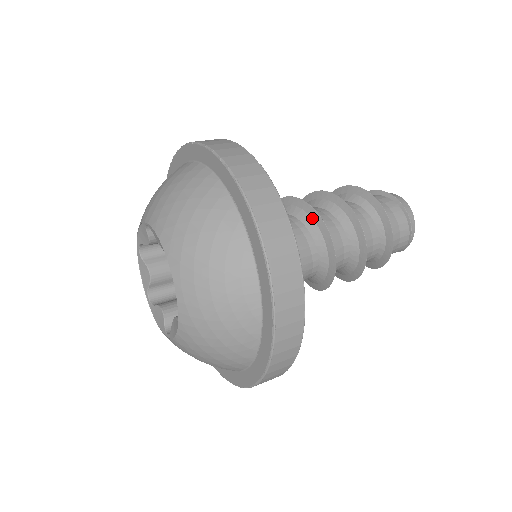
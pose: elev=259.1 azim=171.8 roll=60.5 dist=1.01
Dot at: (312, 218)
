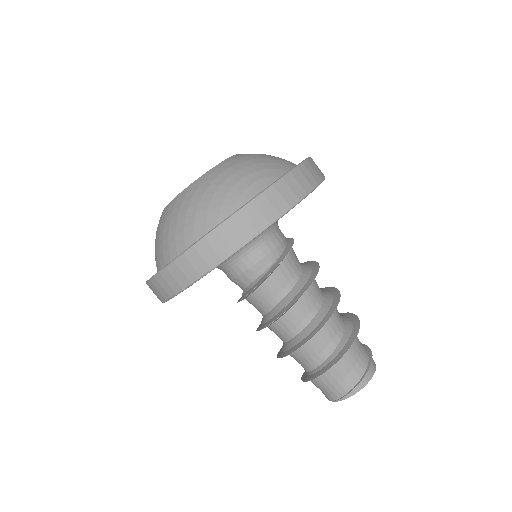
Dot at: (312, 270)
